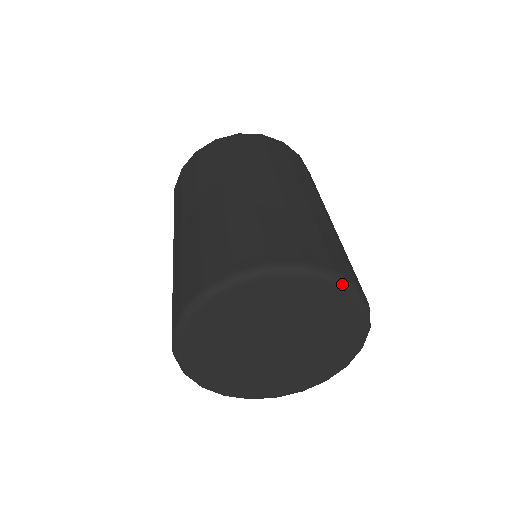
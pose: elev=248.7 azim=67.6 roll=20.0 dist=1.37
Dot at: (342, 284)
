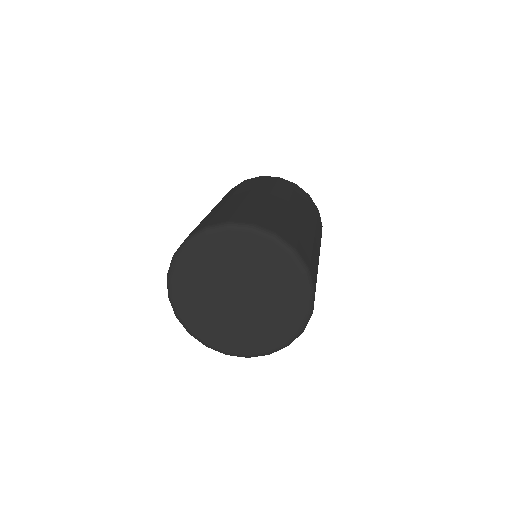
Dot at: (308, 280)
